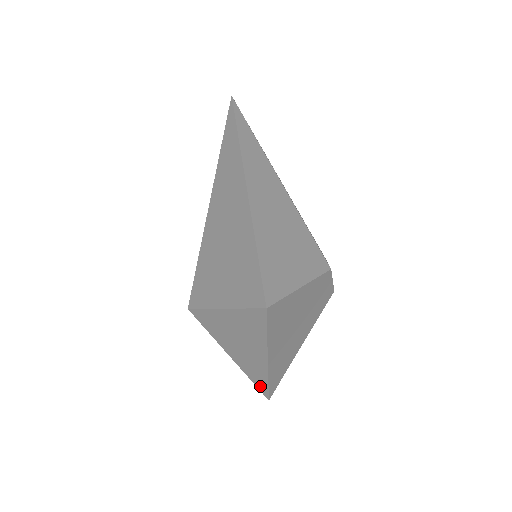
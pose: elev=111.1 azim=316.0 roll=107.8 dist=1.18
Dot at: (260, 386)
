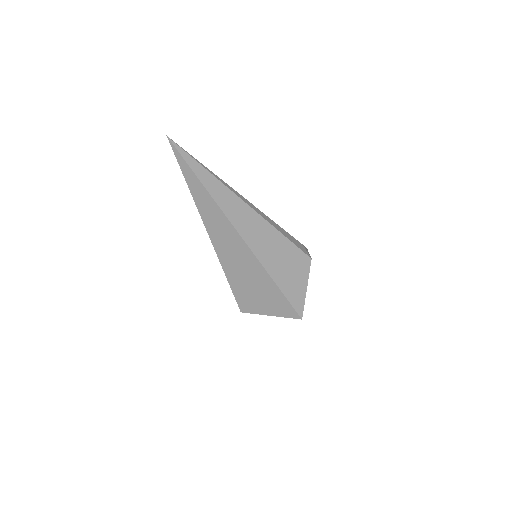
Dot at: occluded
